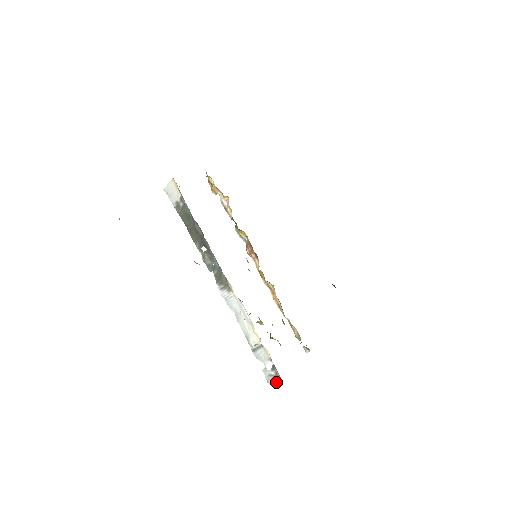
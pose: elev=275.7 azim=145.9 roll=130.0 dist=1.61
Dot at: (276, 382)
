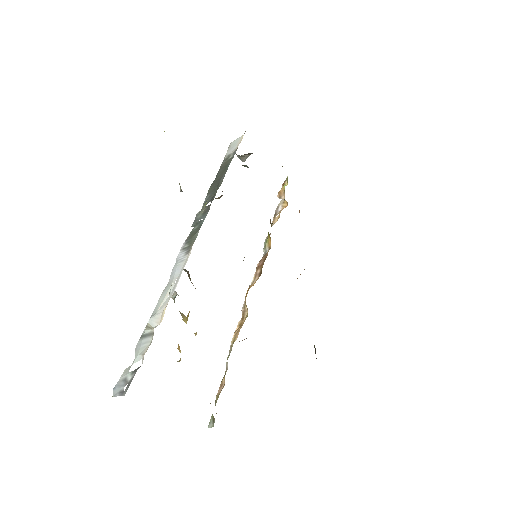
Dot at: (121, 393)
